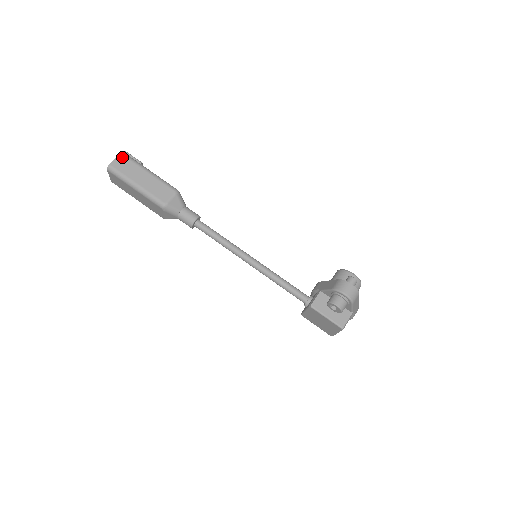
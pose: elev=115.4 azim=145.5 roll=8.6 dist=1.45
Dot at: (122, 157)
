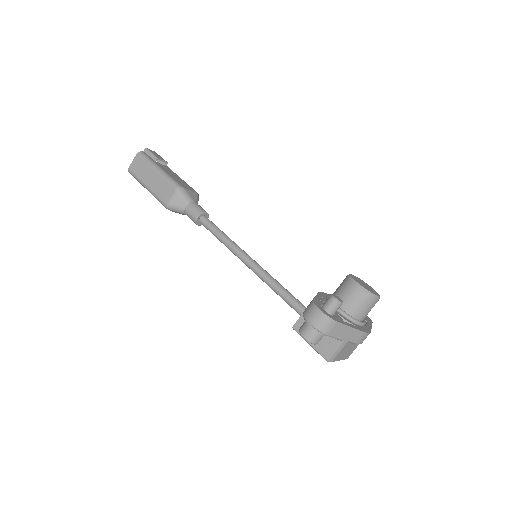
Dot at: (137, 158)
